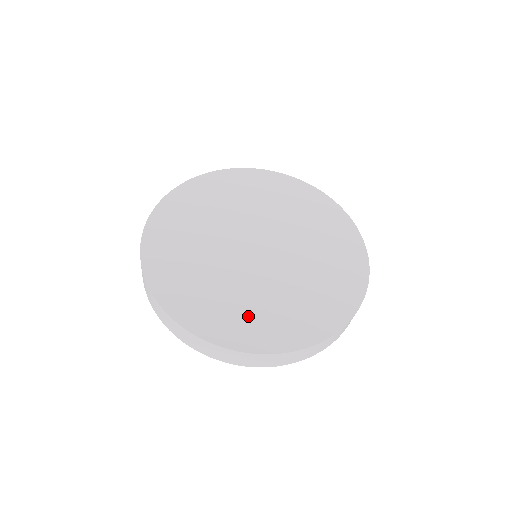
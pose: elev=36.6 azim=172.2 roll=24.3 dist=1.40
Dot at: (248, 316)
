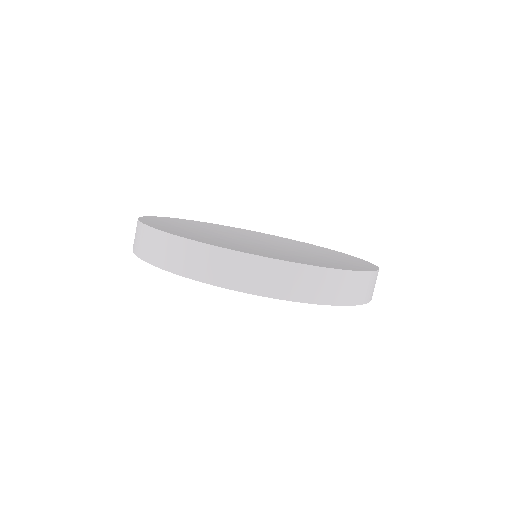
Dot at: (274, 254)
